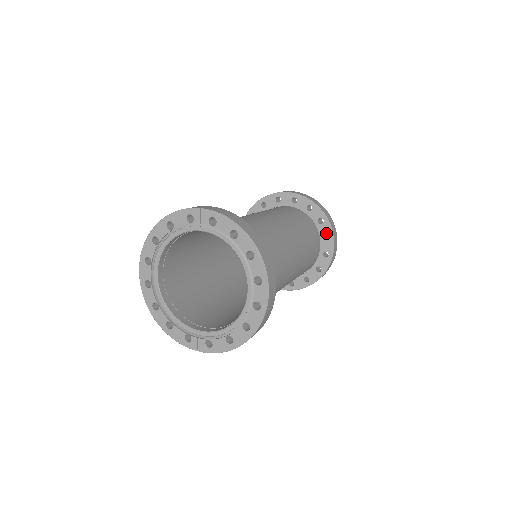
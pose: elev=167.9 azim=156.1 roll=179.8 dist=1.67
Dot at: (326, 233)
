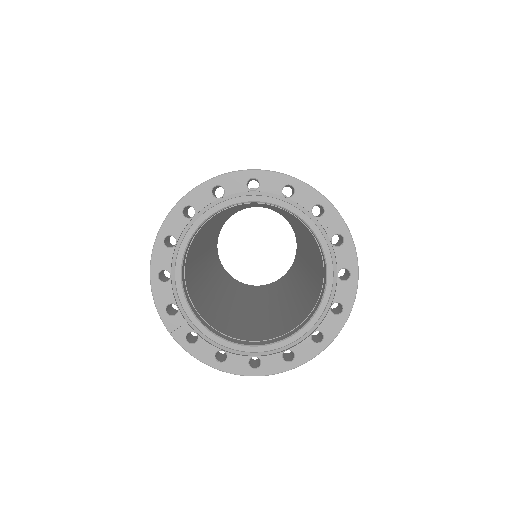
Dot at: occluded
